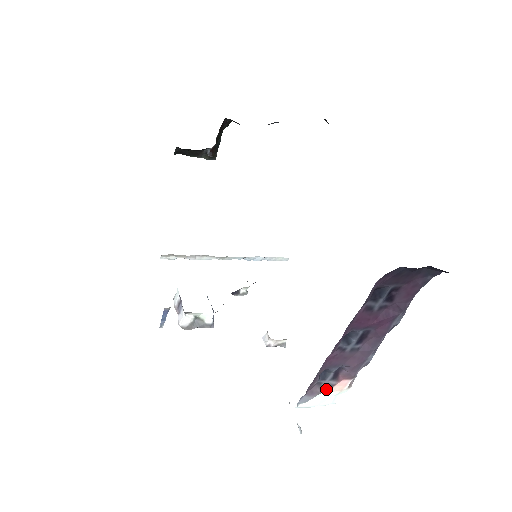
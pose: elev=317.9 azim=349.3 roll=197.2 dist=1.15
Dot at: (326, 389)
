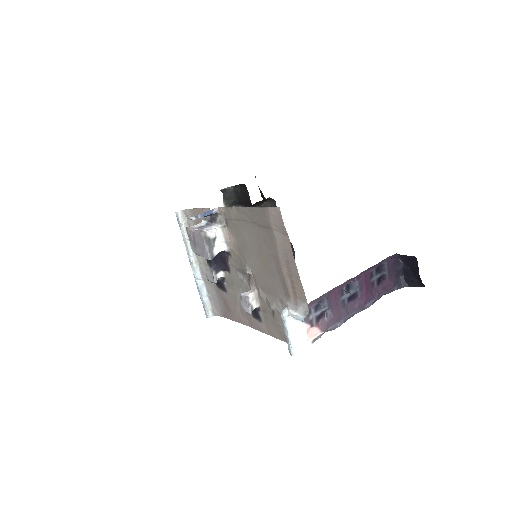
Dot at: (309, 322)
